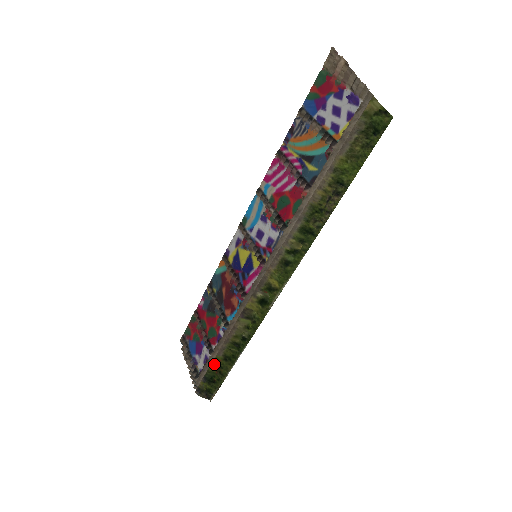
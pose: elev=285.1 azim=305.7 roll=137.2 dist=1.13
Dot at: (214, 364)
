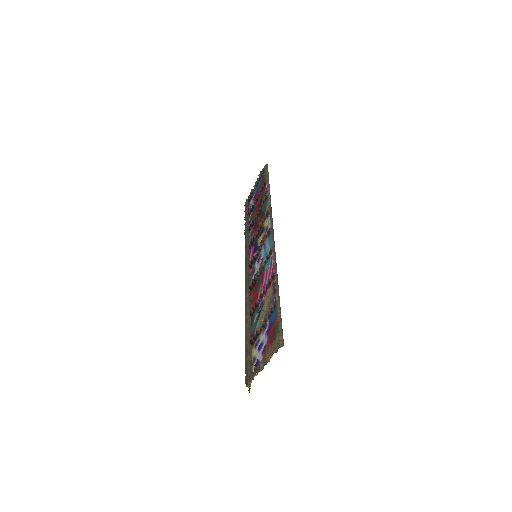
Dot at: occluded
